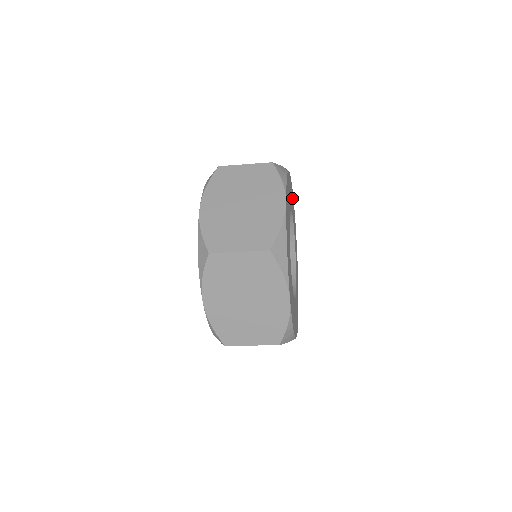
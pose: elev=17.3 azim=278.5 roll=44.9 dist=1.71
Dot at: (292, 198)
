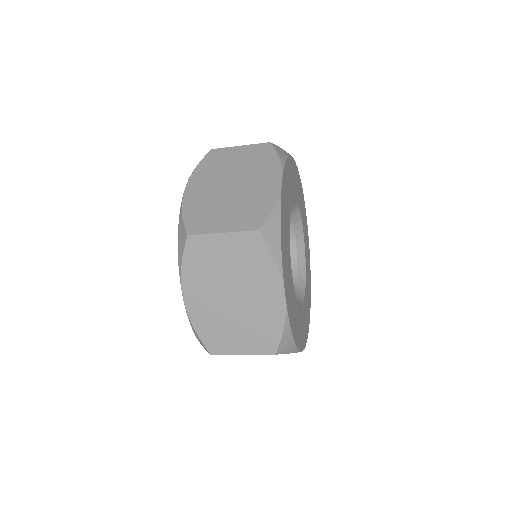
Dot at: (301, 195)
